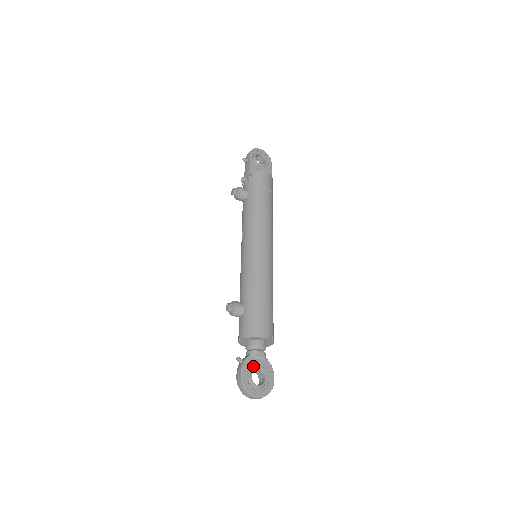
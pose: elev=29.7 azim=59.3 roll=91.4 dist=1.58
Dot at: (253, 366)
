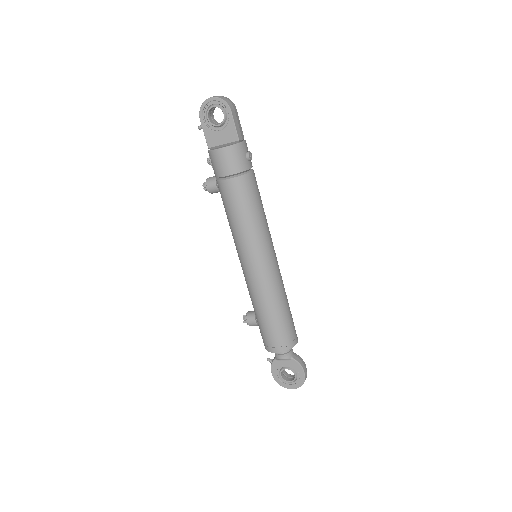
Dot at: (281, 367)
